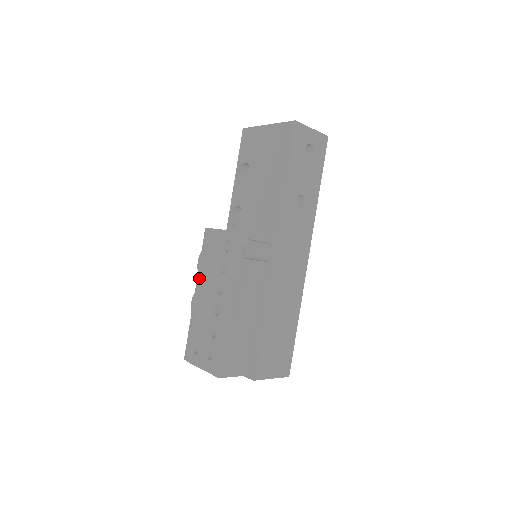
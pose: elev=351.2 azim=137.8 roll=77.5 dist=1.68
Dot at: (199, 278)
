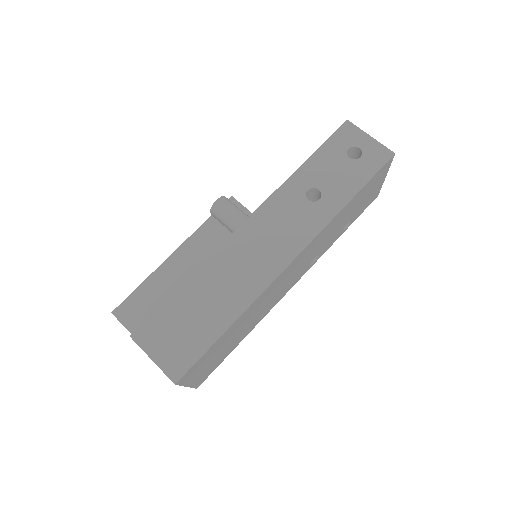
Dot at: occluded
